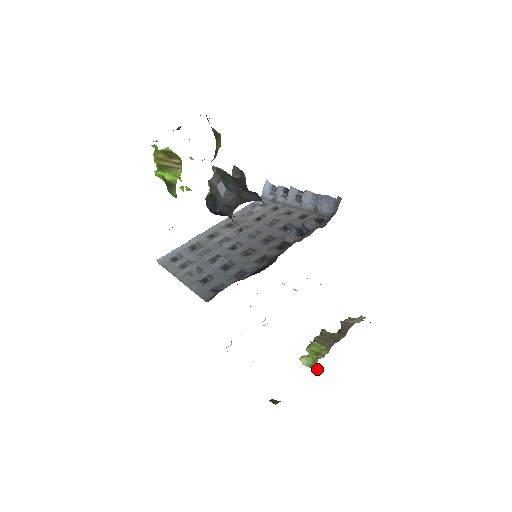
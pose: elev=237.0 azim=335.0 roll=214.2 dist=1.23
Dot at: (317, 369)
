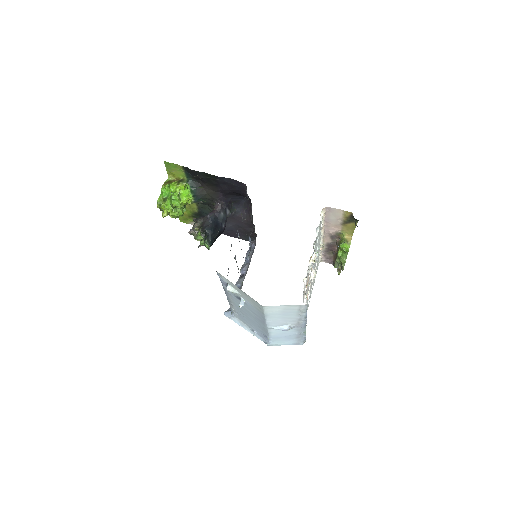
Dot at: (348, 237)
